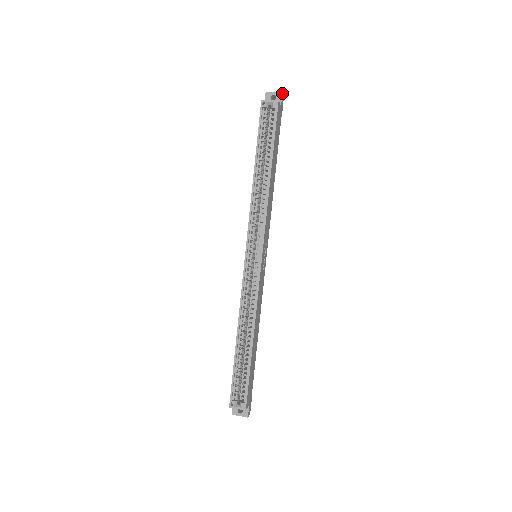
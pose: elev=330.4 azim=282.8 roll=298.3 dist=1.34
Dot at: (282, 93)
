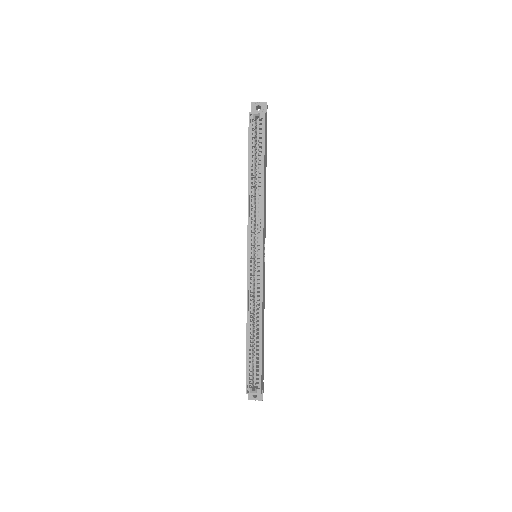
Dot at: (266, 103)
